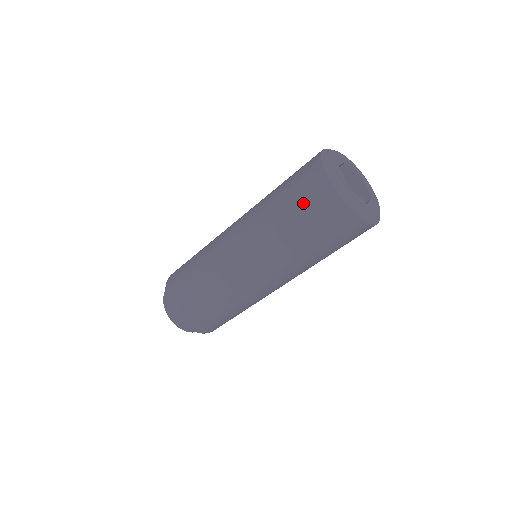
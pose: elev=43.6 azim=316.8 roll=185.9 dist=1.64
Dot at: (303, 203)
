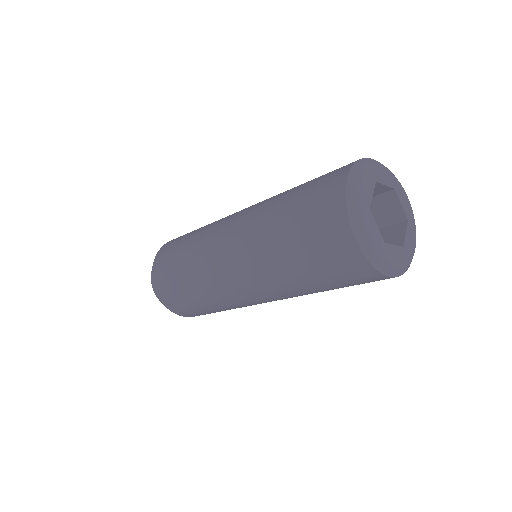
Dot at: (323, 262)
